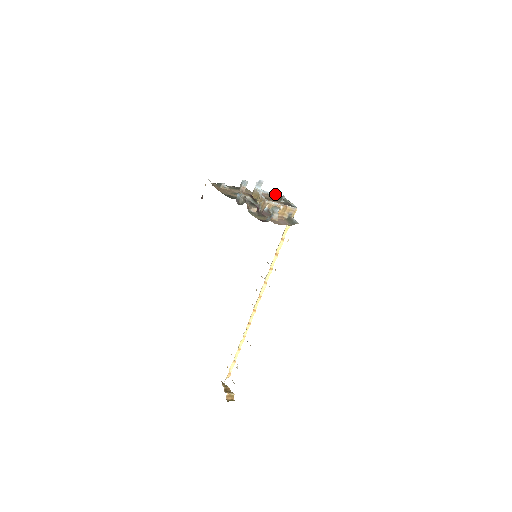
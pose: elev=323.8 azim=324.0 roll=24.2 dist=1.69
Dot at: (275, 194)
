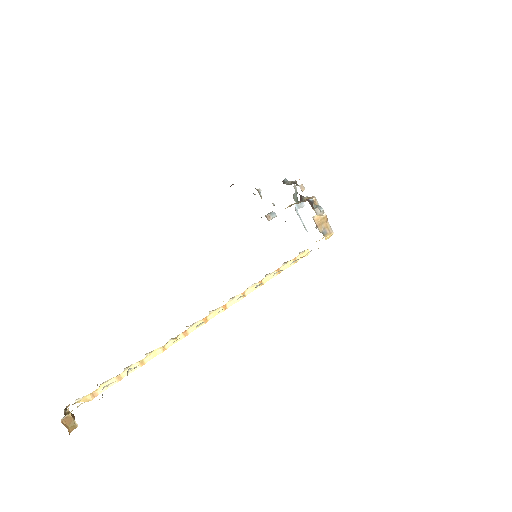
Dot at: occluded
